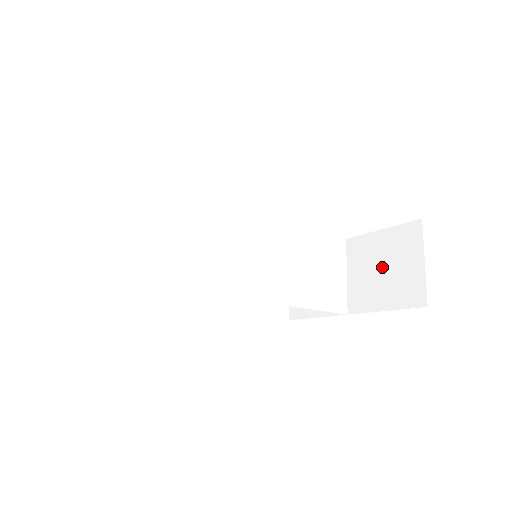
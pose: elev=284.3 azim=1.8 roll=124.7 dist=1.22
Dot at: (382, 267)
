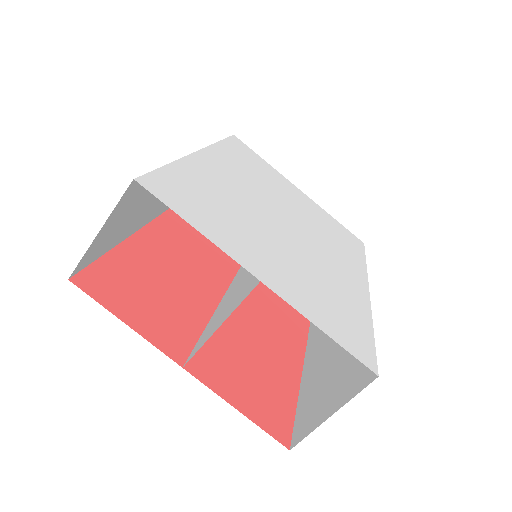
Dot at: occluded
